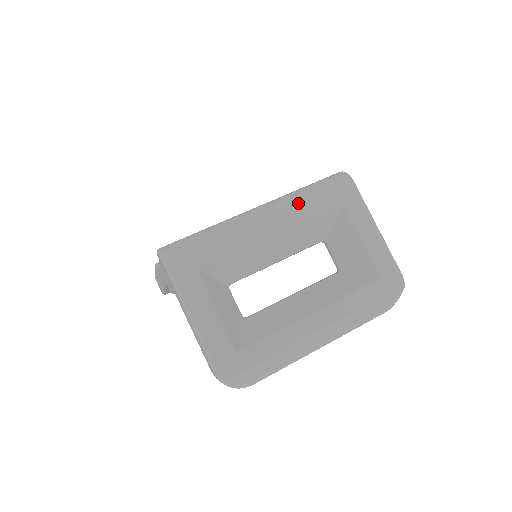
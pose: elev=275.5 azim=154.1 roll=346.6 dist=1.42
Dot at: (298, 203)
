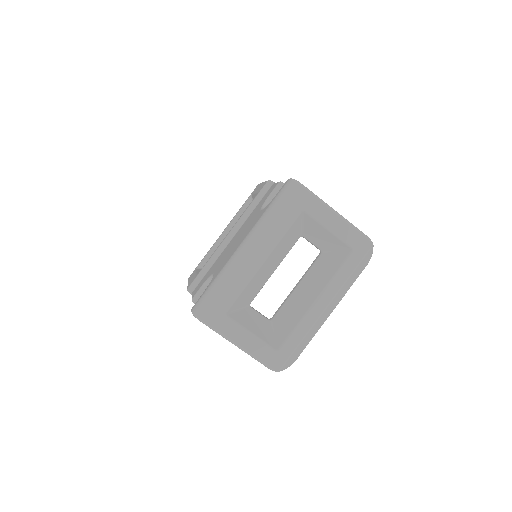
Dot at: (270, 228)
